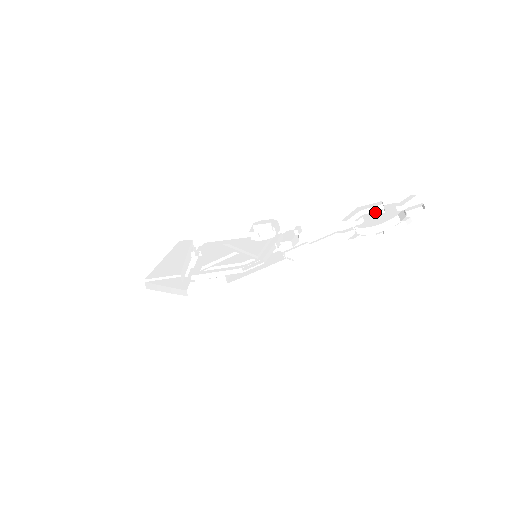
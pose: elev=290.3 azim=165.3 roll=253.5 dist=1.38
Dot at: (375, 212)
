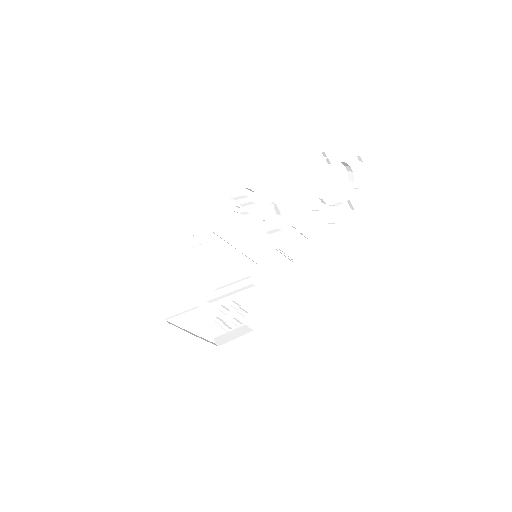
Dot at: occluded
